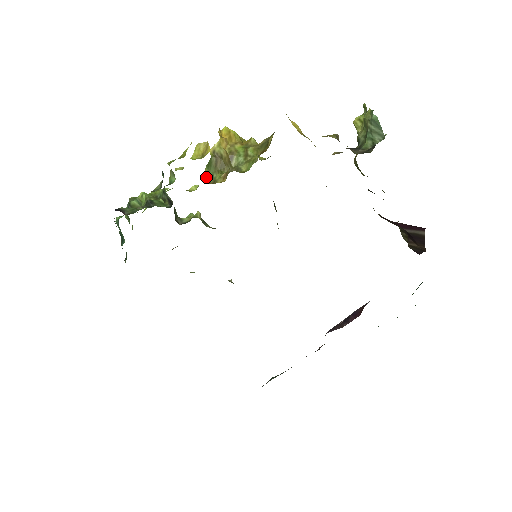
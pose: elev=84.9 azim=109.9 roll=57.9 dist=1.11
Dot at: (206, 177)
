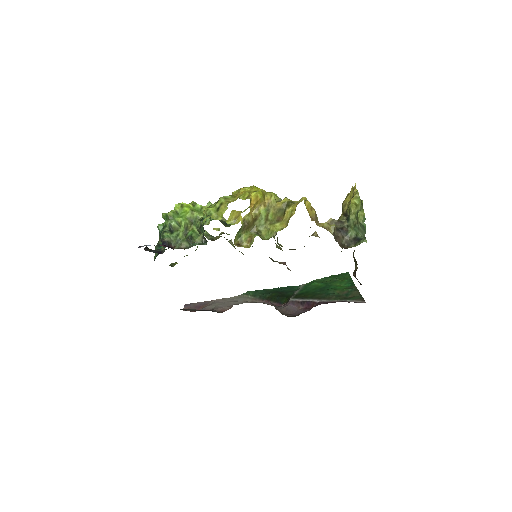
Dot at: (236, 239)
